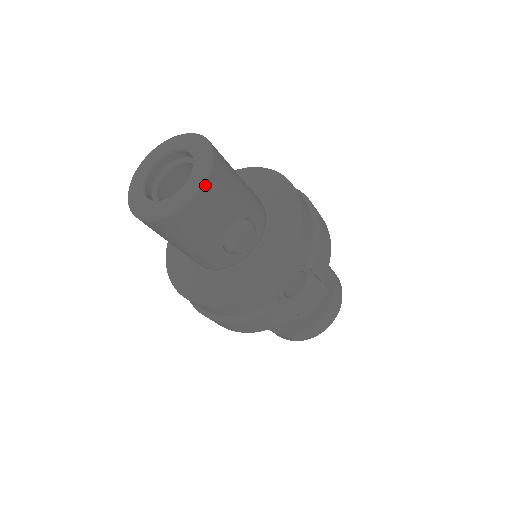
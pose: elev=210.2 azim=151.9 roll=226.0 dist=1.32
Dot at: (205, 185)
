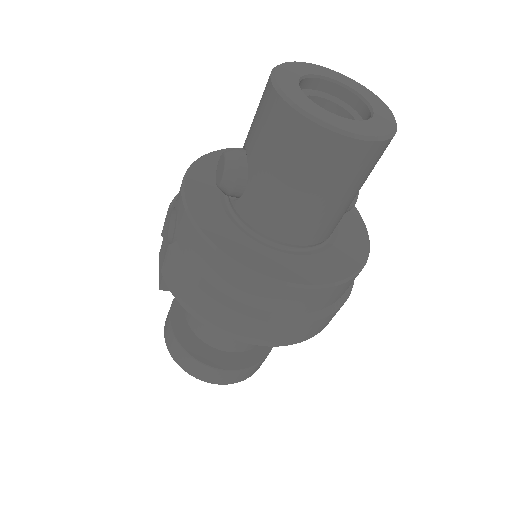
Dot at: occluded
